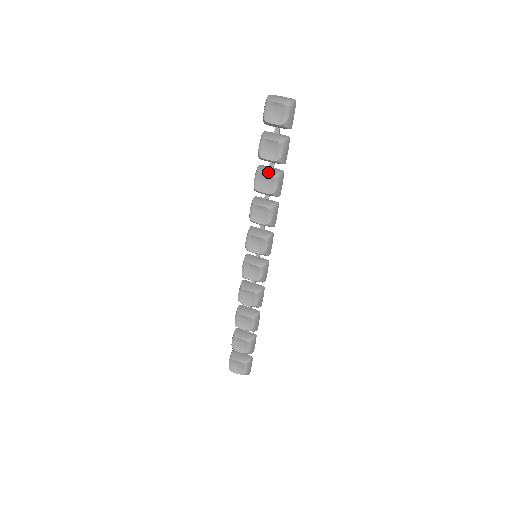
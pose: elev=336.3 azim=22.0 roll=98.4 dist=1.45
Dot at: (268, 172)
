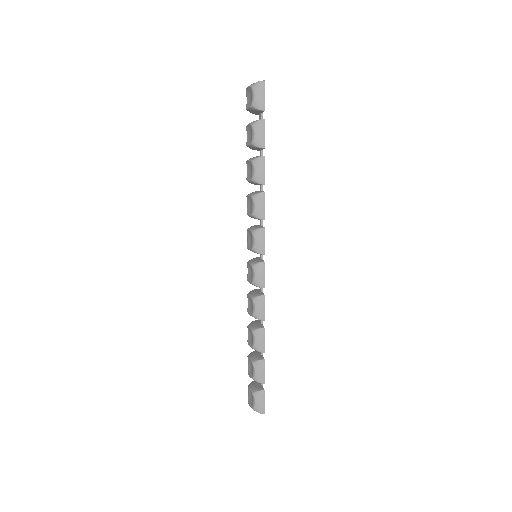
Dot at: (250, 159)
